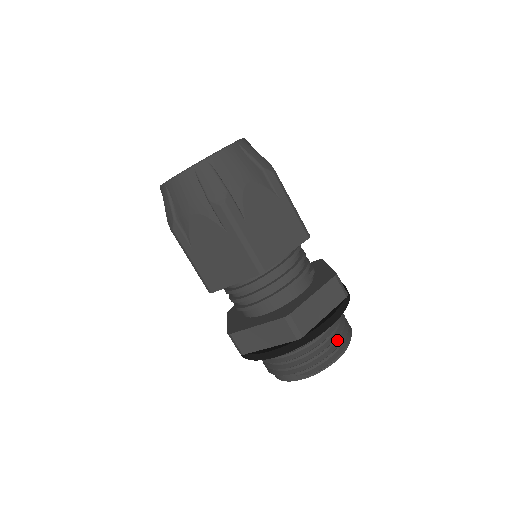
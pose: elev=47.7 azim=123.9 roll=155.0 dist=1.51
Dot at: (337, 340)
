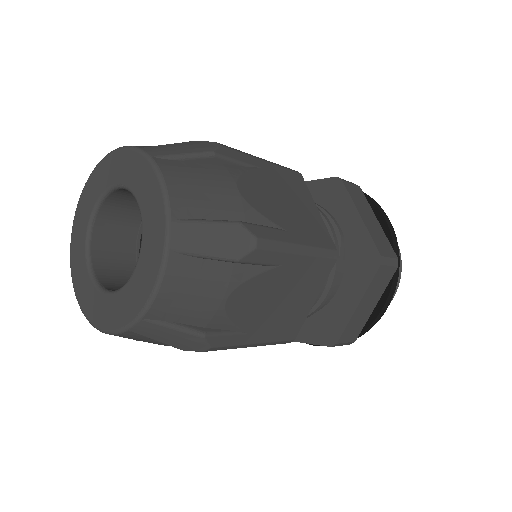
Dot at: occluded
